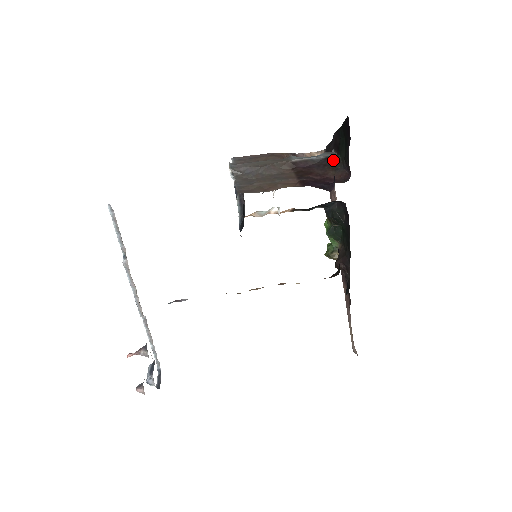
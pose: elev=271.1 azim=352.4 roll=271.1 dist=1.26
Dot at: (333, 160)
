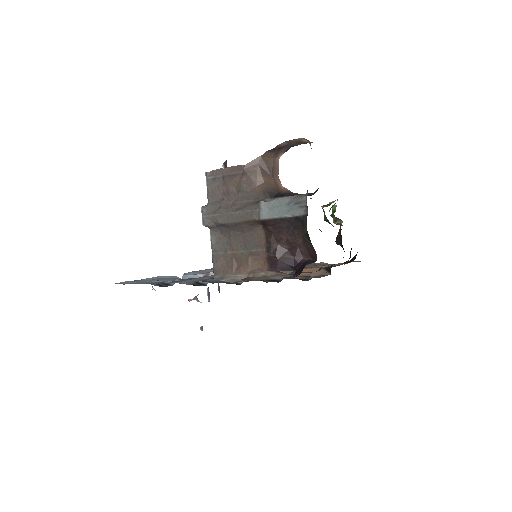
Dot at: (302, 225)
